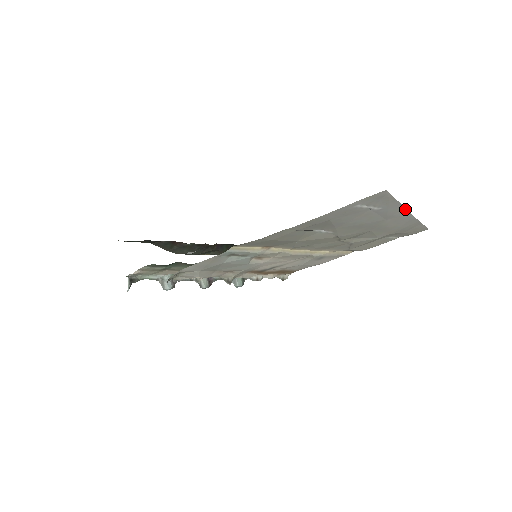
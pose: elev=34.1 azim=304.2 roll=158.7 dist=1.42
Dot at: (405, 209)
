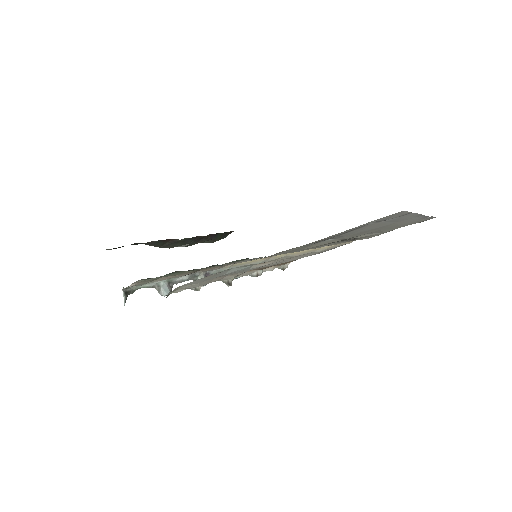
Dot at: (418, 214)
